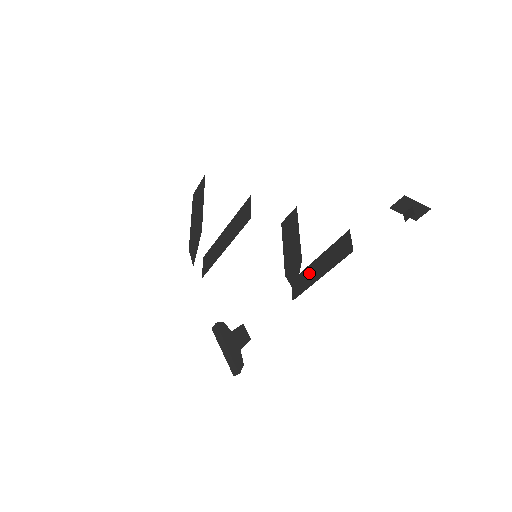
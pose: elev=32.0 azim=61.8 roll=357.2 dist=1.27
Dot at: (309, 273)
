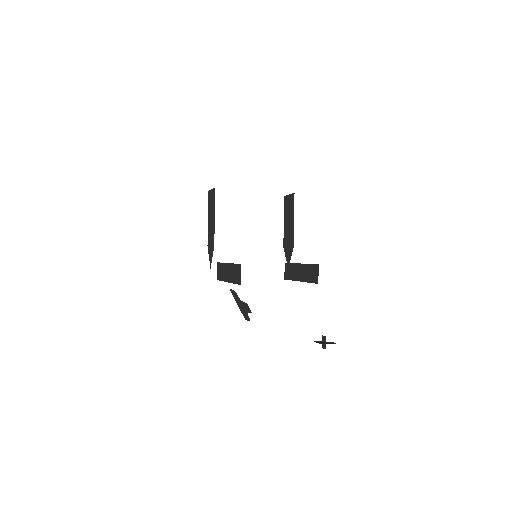
Dot at: (294, 270)
